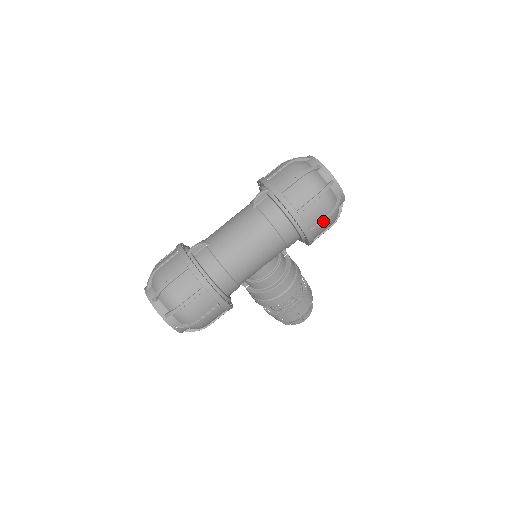
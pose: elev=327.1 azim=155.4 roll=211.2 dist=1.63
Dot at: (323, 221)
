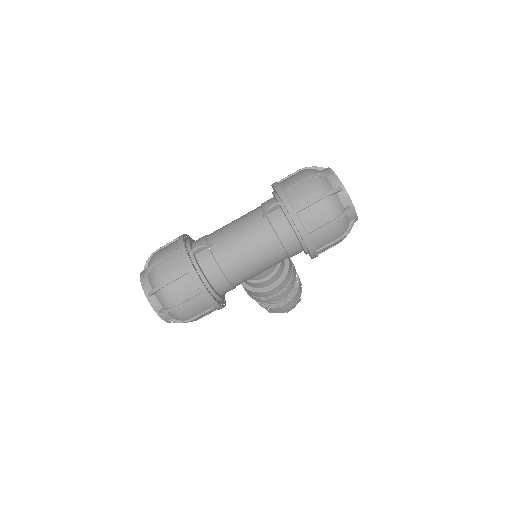
Dot at: (331, 244)
